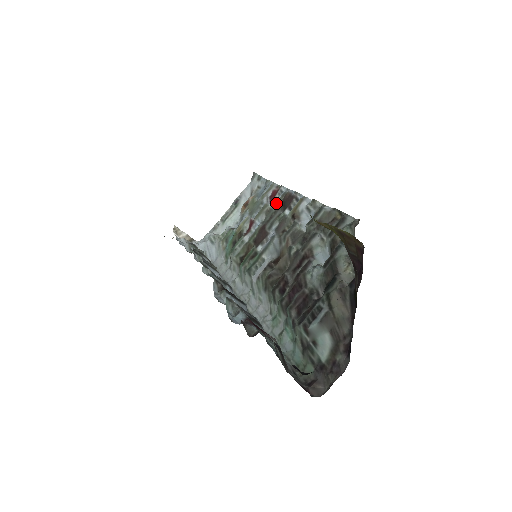
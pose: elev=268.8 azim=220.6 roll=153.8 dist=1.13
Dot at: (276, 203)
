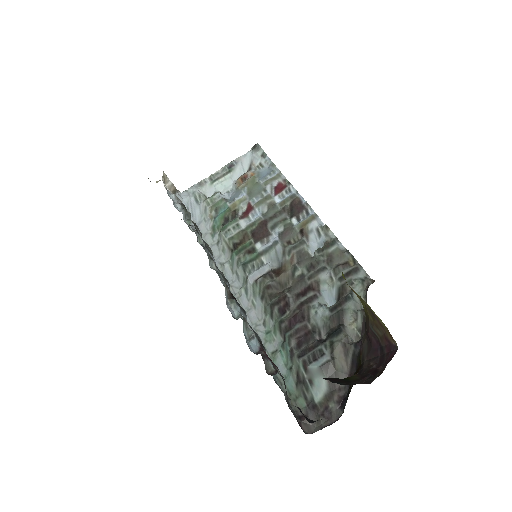
Dot at: (283, 202)
